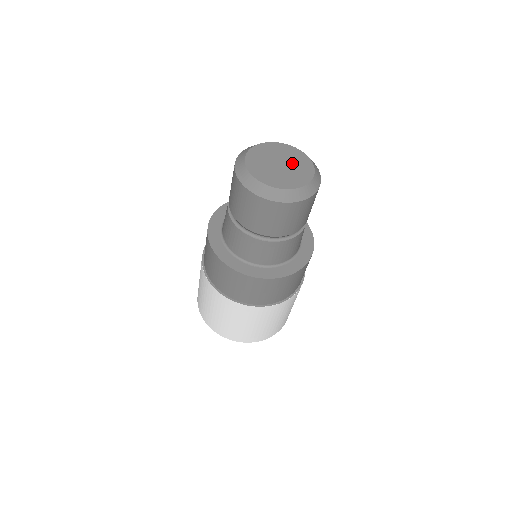
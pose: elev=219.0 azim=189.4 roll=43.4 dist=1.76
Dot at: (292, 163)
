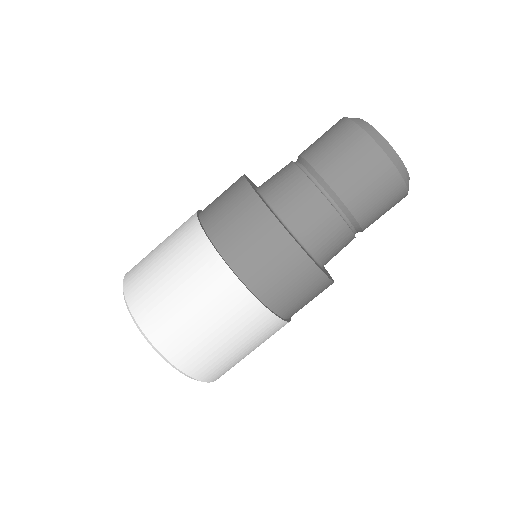
Dot at: occluded
